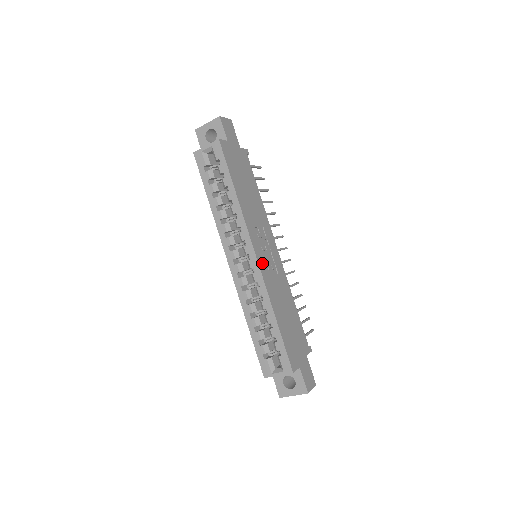
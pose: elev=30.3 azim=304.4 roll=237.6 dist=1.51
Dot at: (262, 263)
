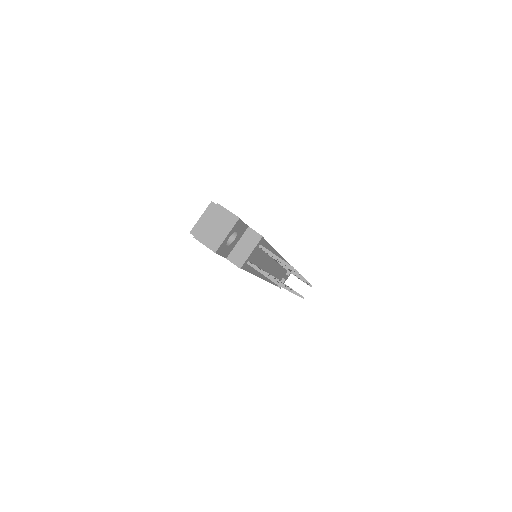
Dot at: occluded
